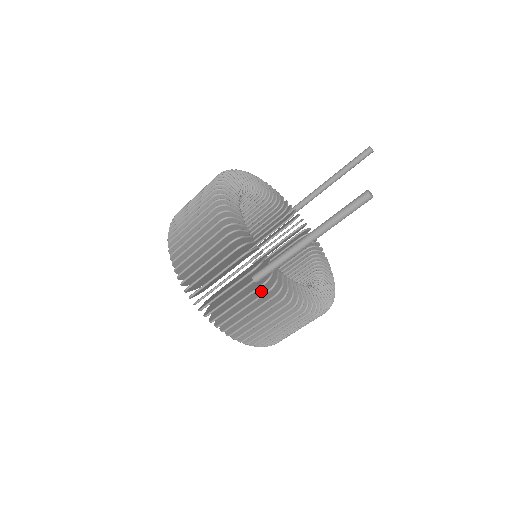
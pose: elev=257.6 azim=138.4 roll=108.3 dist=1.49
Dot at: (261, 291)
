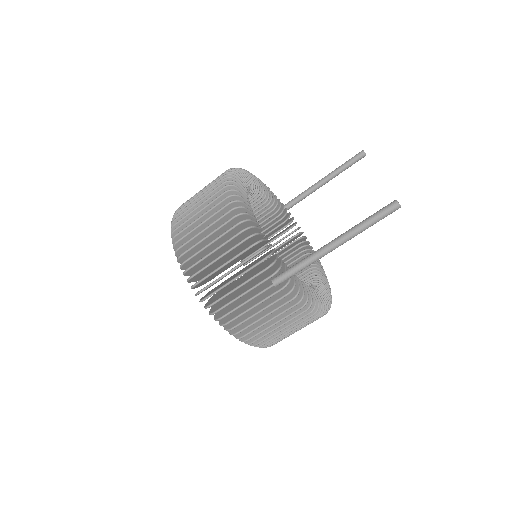
Dot at: (278, 294)
